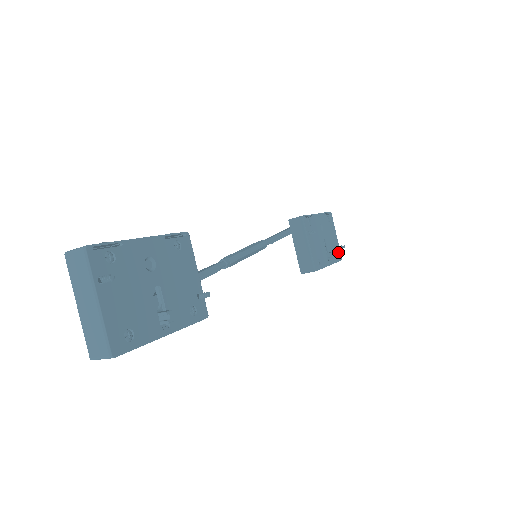
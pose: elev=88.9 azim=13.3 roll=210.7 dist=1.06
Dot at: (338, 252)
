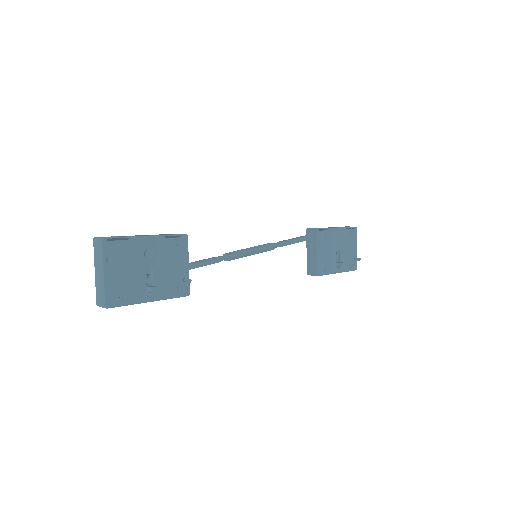
Dot at: (354, 263)
